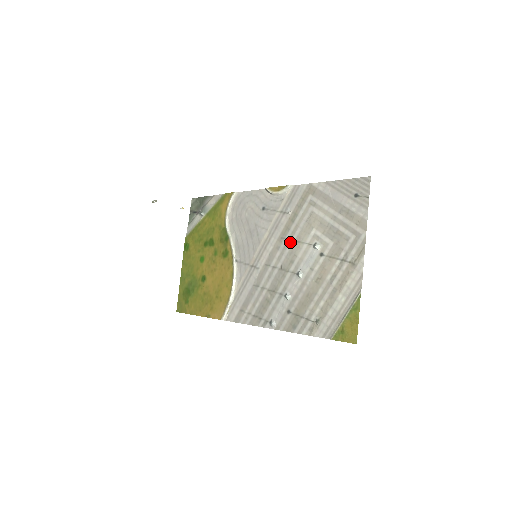
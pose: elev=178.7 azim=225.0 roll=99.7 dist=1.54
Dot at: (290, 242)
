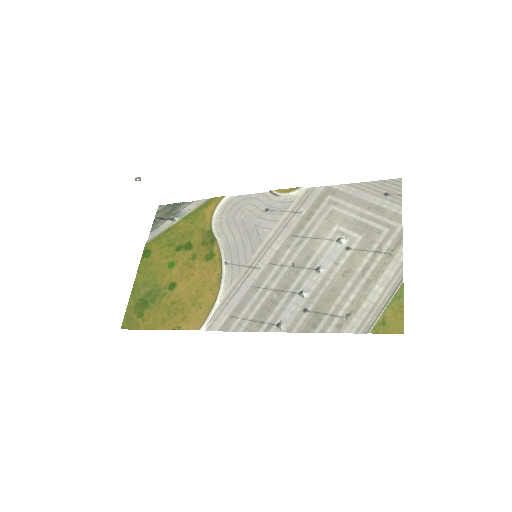
Dot at: (305, 239)
